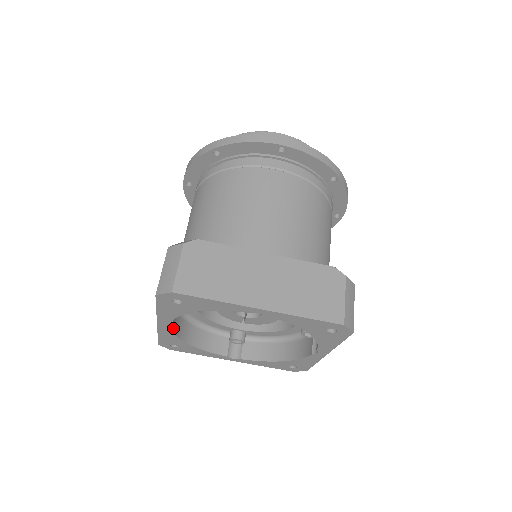
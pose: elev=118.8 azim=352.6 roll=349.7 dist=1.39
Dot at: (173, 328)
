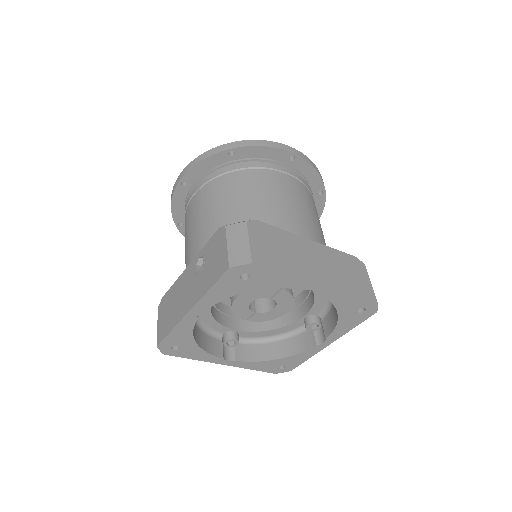
Dot at: occluded
